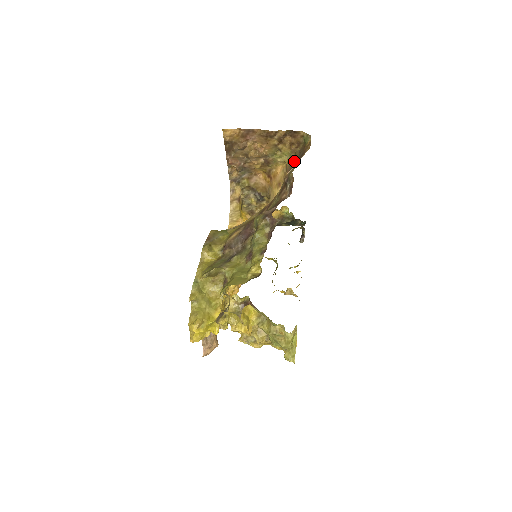
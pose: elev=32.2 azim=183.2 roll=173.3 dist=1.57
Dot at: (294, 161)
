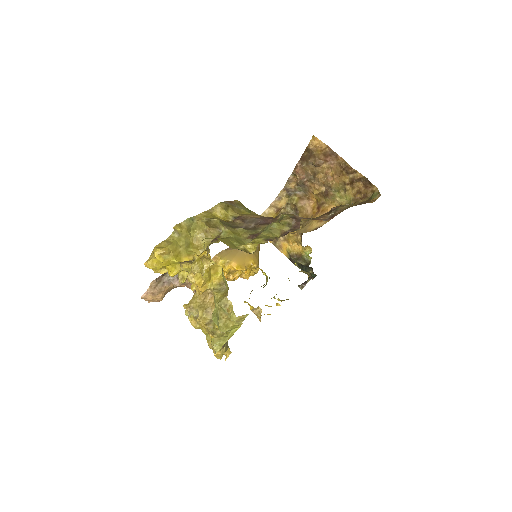
Dot at: (350, 206)
